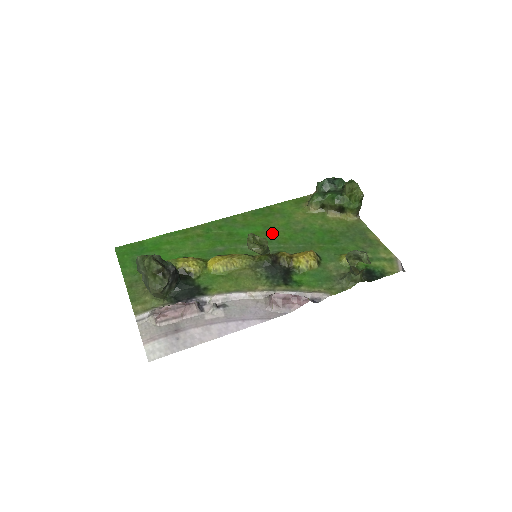
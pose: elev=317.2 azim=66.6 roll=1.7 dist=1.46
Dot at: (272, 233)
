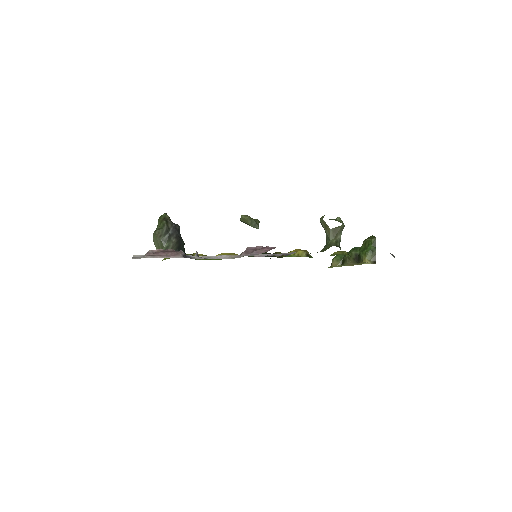
Dot at: occluded
